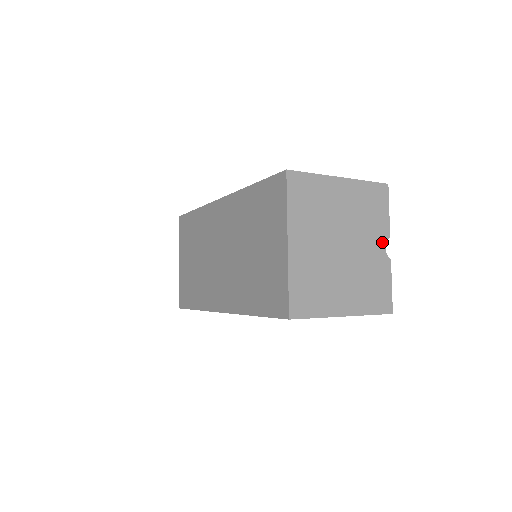
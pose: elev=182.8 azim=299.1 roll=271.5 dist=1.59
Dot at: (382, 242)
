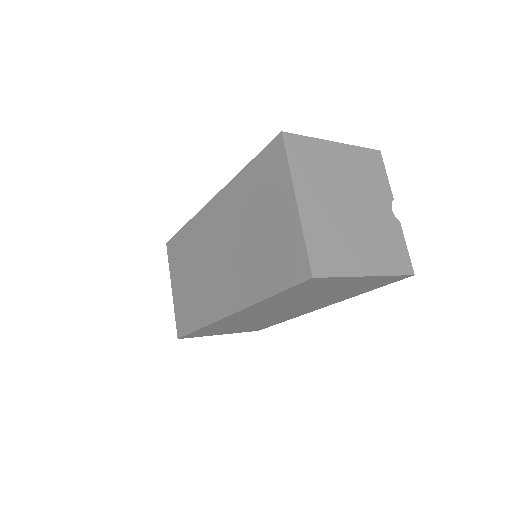
Dot at: (387, 204)
